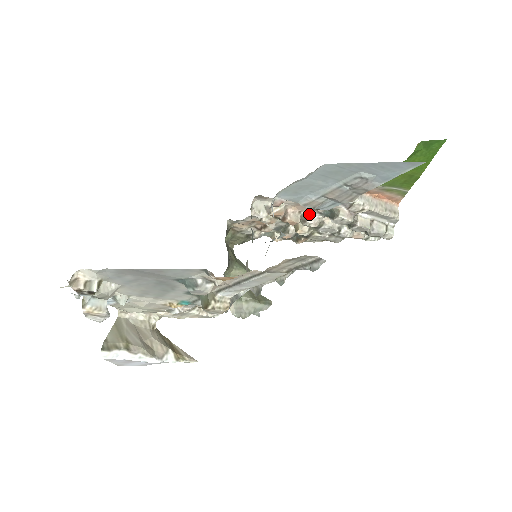
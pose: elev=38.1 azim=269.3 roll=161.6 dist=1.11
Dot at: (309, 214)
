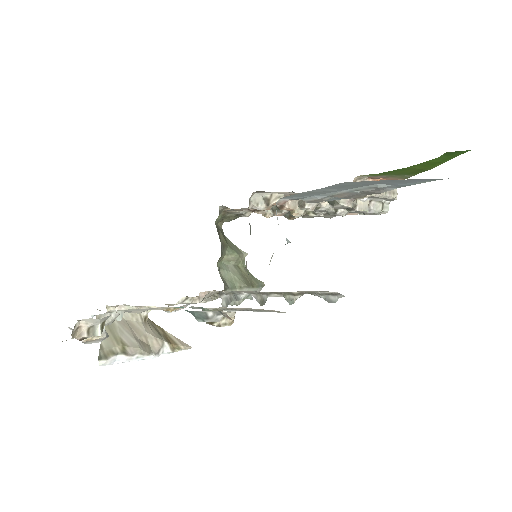
Dot at: occluded
